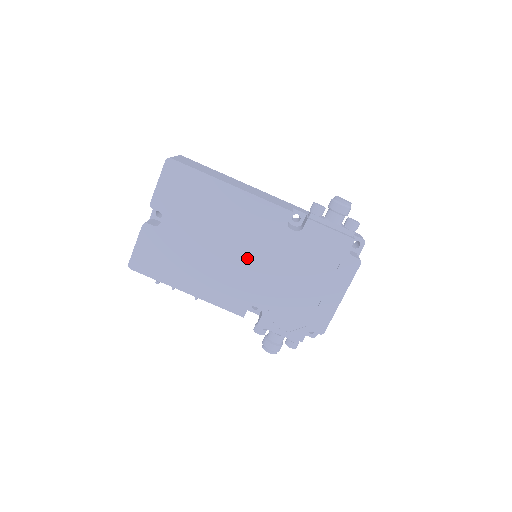
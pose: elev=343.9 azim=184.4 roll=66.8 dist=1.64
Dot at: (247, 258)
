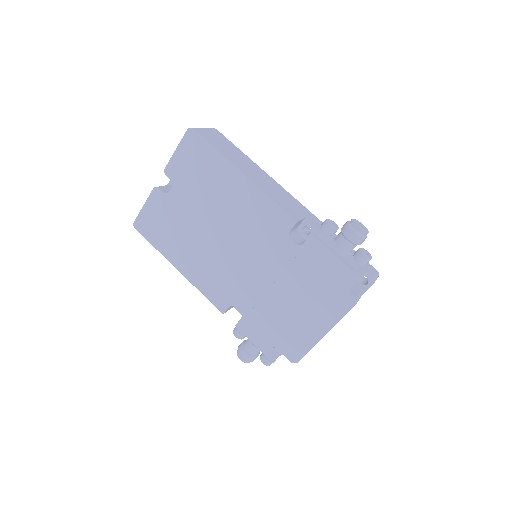
Dot at: (240, 255)
